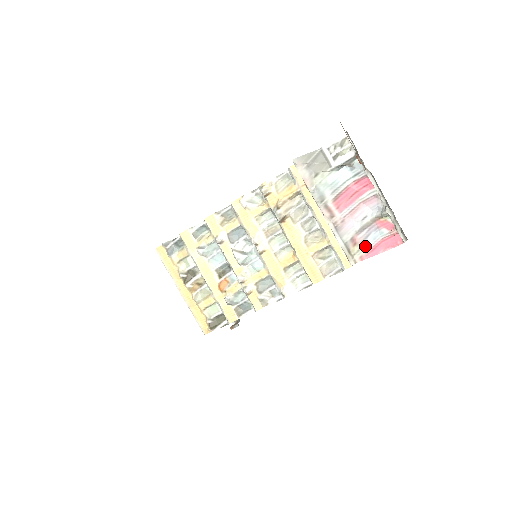
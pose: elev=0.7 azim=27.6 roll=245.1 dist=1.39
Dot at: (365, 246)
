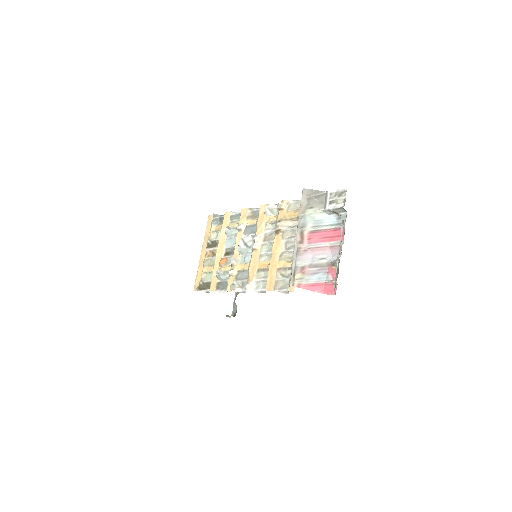
Dot at: (308, 279)
